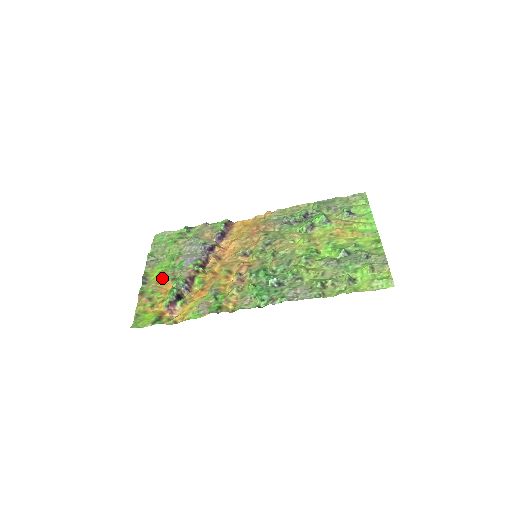
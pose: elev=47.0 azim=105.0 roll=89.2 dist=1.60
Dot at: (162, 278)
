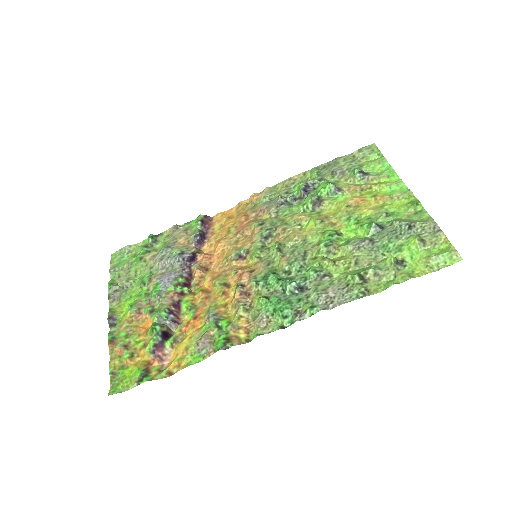
Dot at: (135, 313)
